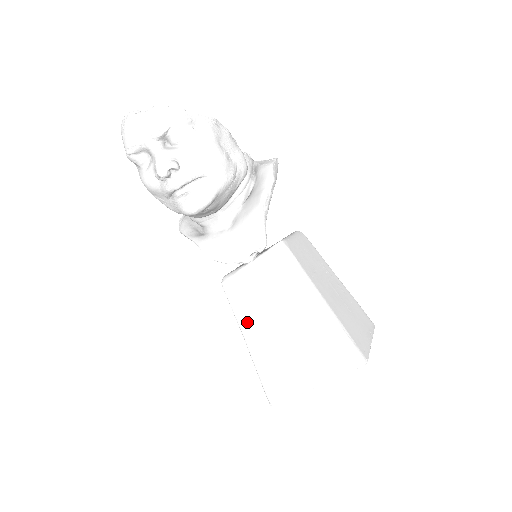
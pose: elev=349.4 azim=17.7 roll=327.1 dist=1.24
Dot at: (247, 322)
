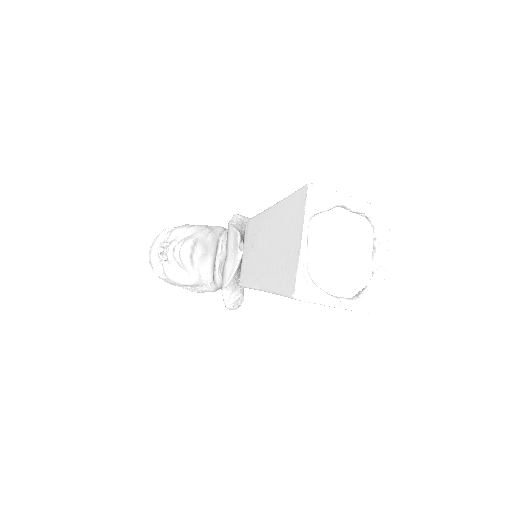
Dot at: (256, 279)
